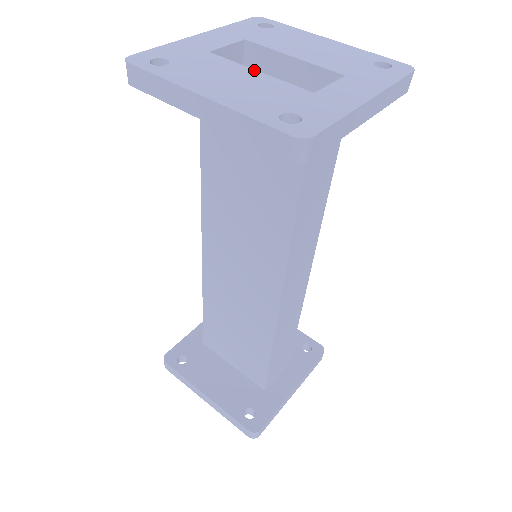
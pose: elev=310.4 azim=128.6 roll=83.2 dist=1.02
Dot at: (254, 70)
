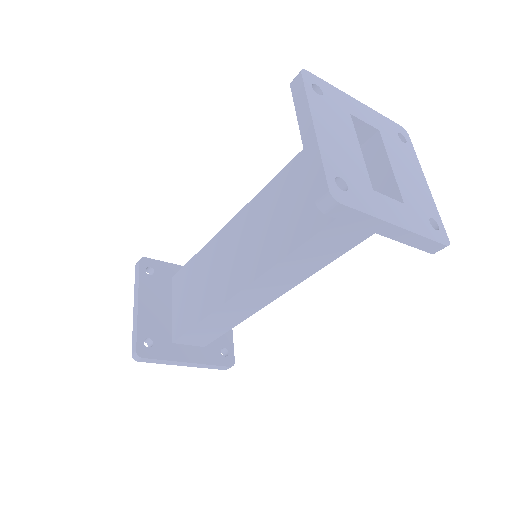
Dot at: occluded
